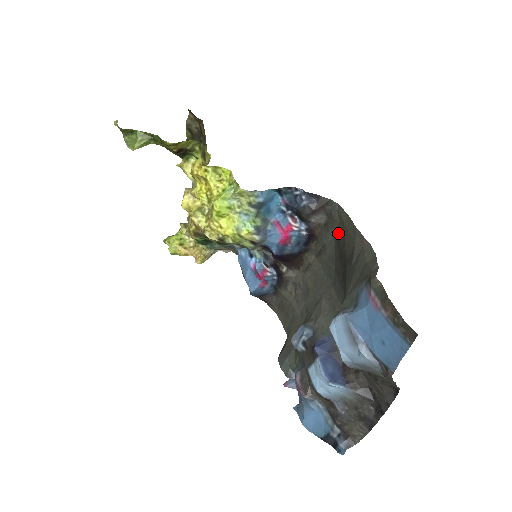
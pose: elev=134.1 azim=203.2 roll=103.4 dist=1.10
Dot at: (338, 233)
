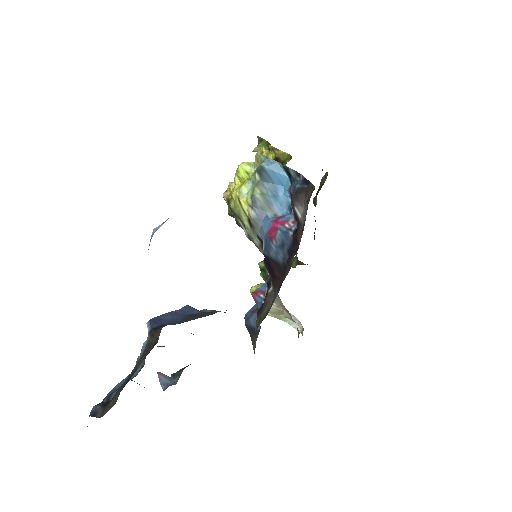
Dot at: occluded
